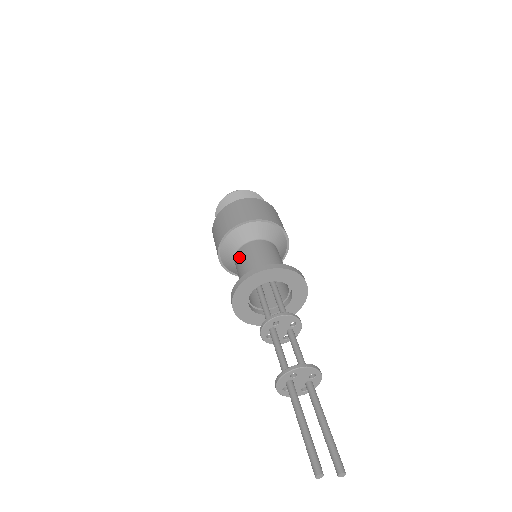
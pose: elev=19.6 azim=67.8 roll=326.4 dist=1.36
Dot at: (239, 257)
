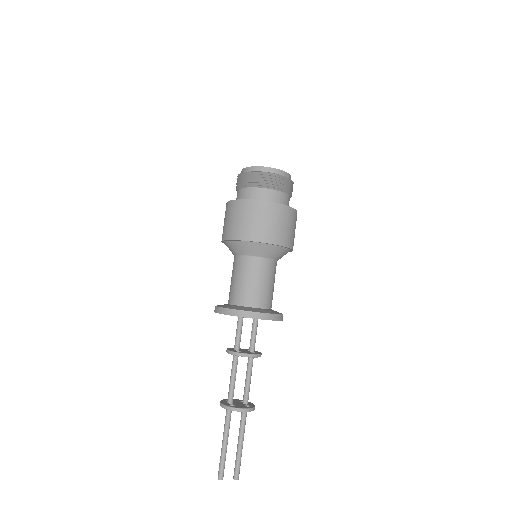
Dot at: (235, 265)
